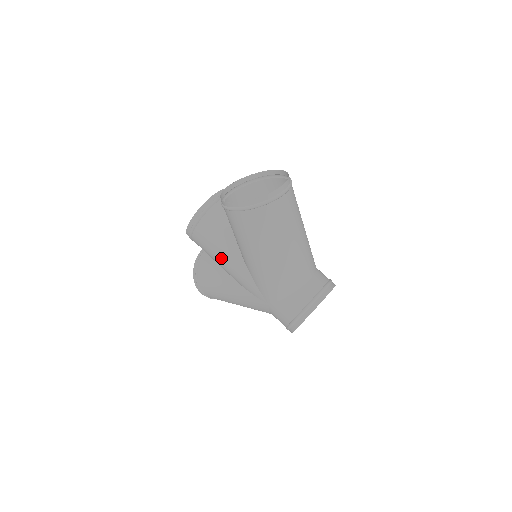
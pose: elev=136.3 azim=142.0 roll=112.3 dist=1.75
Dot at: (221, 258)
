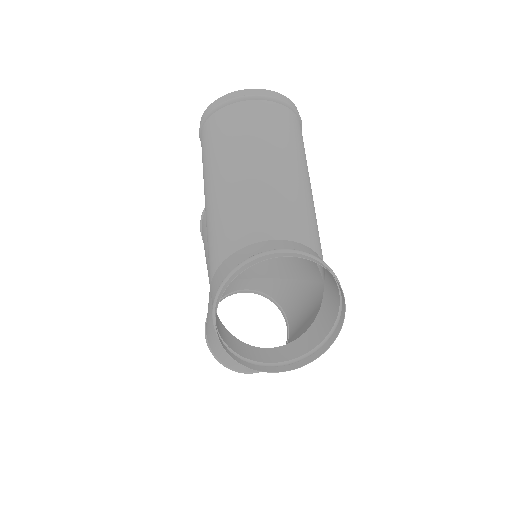
Dot at: (204, 242)
